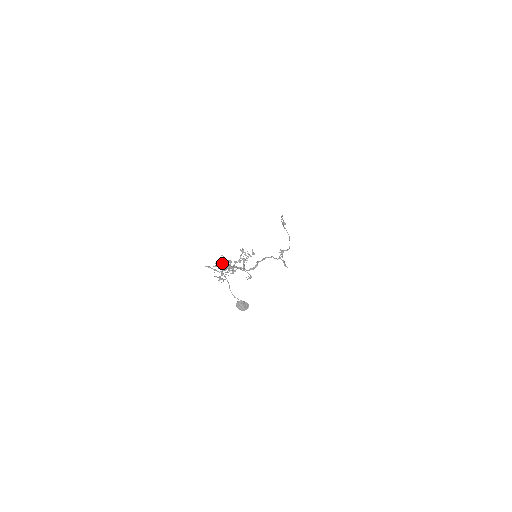
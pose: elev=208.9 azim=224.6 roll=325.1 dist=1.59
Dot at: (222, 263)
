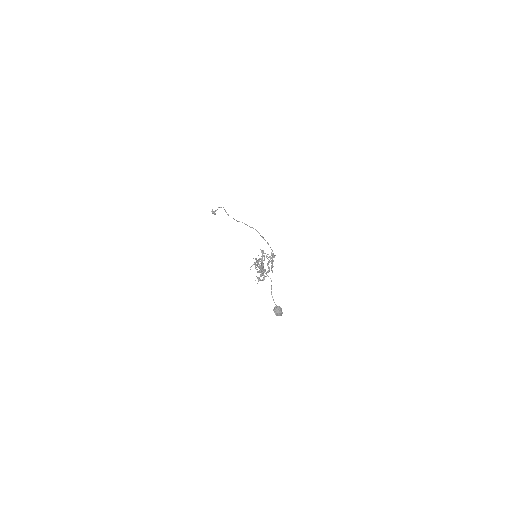
Dot at: (257, 263)
